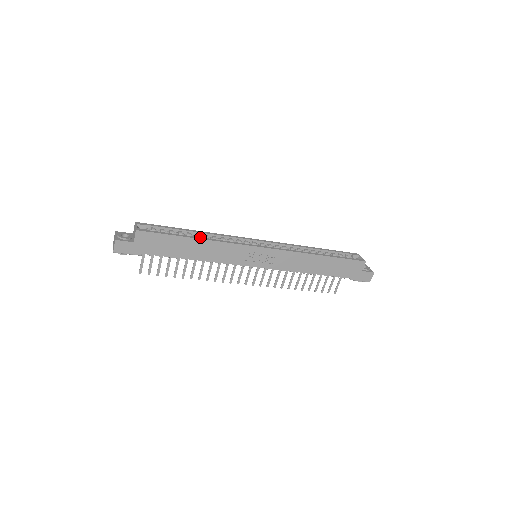
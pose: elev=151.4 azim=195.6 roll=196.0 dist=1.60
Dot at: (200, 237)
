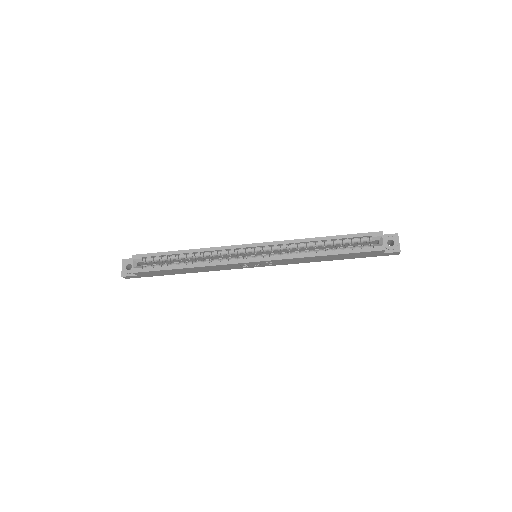
Dot at: (190, 264)
